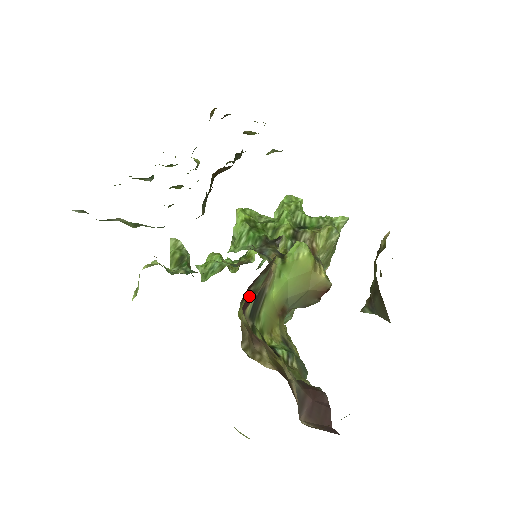
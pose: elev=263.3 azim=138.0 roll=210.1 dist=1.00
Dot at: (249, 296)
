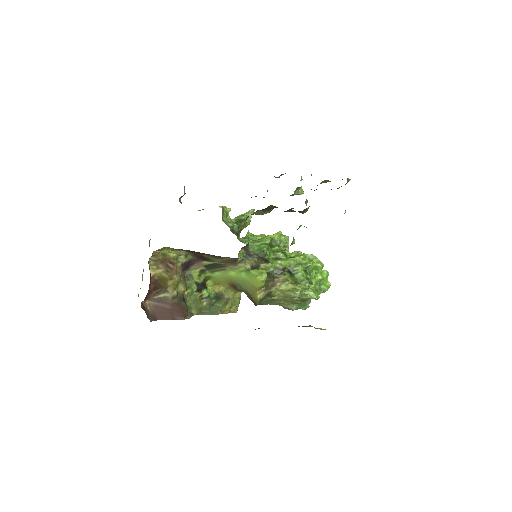
Dot at: (204, 257)
